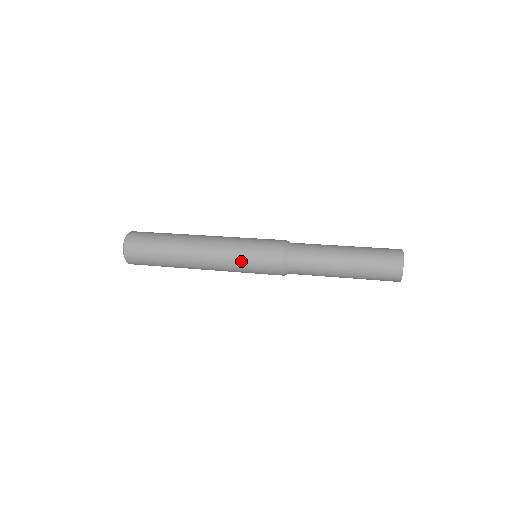
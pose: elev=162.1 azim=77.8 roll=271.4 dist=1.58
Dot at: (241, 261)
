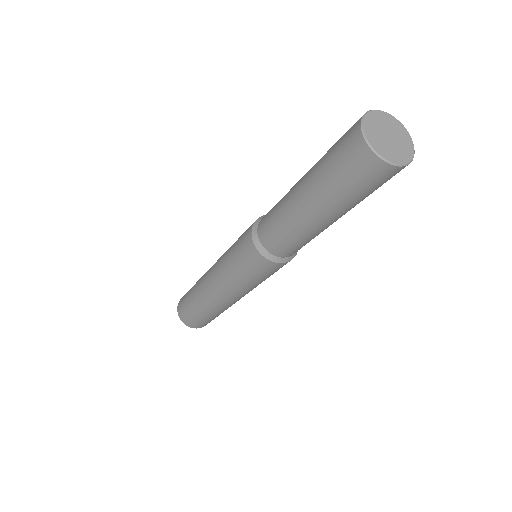
Dot at: (229, 250)
